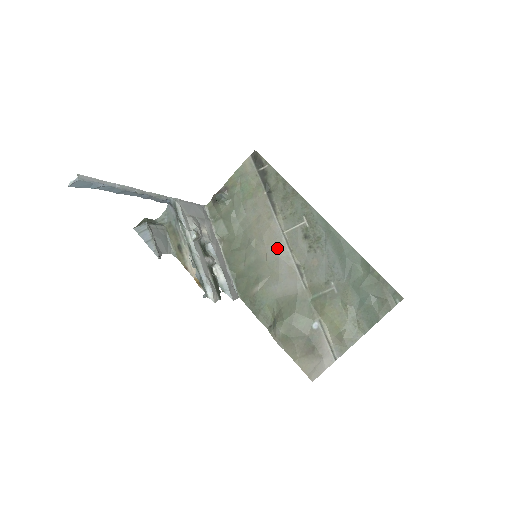
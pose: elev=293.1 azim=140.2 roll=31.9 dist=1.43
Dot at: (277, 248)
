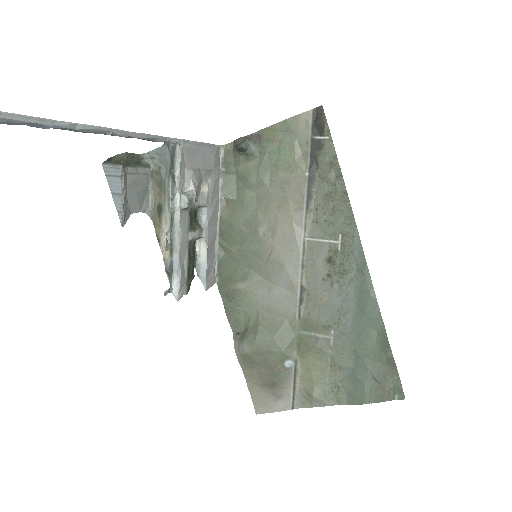
Dot at: (288, 254)
